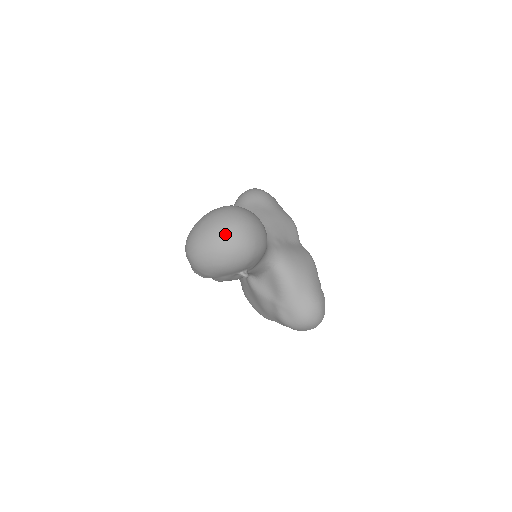
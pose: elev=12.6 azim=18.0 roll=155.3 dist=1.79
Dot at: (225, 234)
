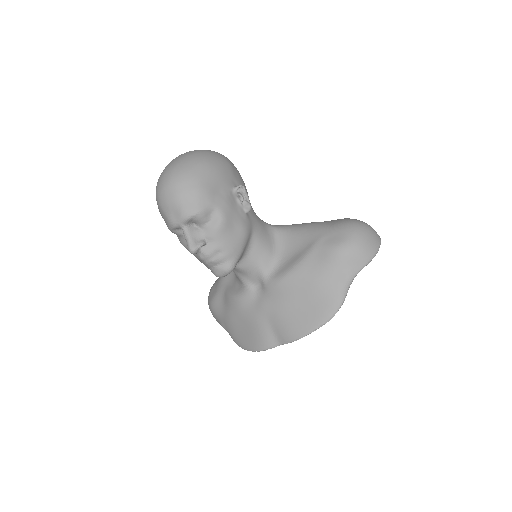
Dot at: occluded
